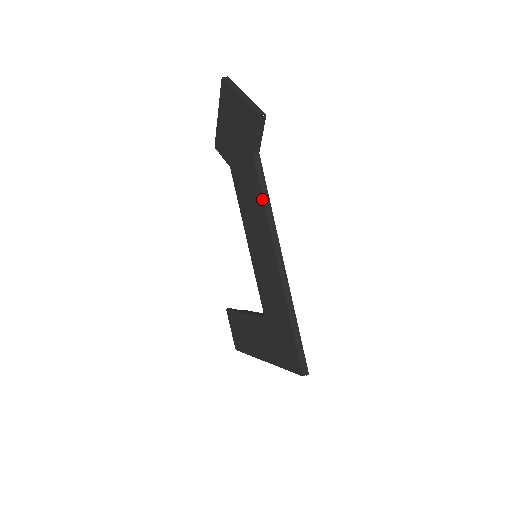
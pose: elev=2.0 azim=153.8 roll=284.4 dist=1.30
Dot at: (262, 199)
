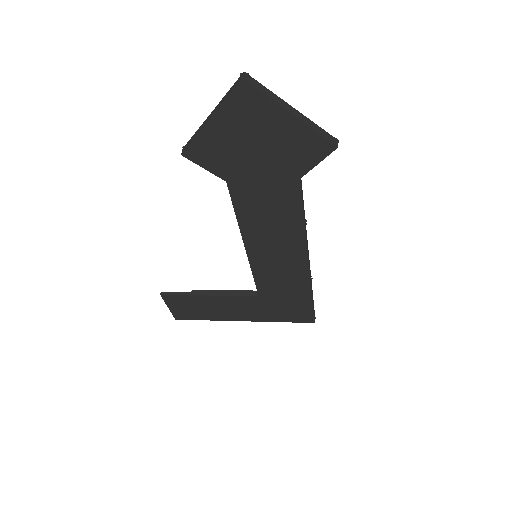
Dot at: (302, 218)
